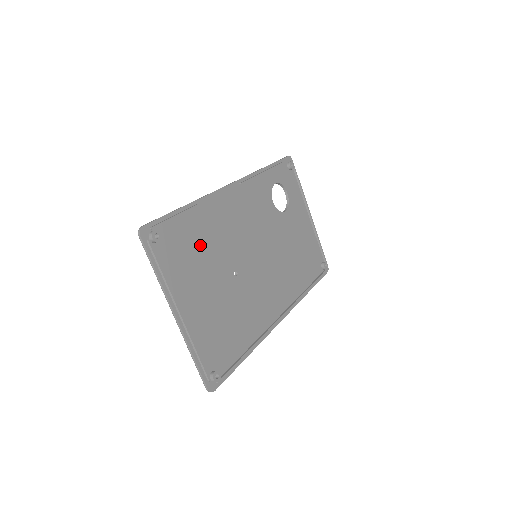
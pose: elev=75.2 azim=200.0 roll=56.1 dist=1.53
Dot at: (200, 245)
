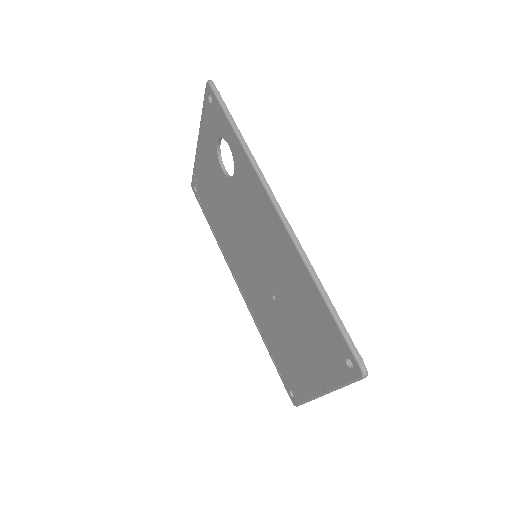
Dot at: occluded
